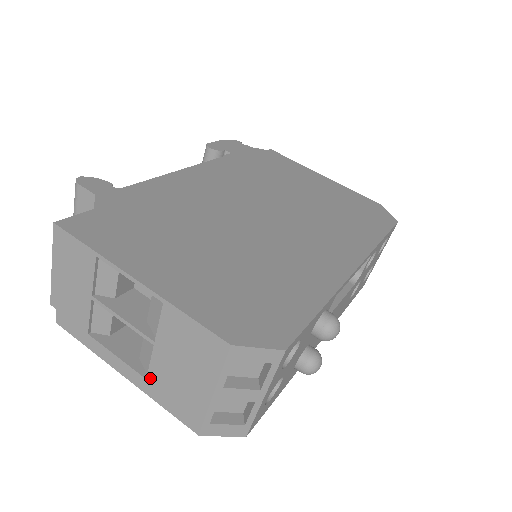
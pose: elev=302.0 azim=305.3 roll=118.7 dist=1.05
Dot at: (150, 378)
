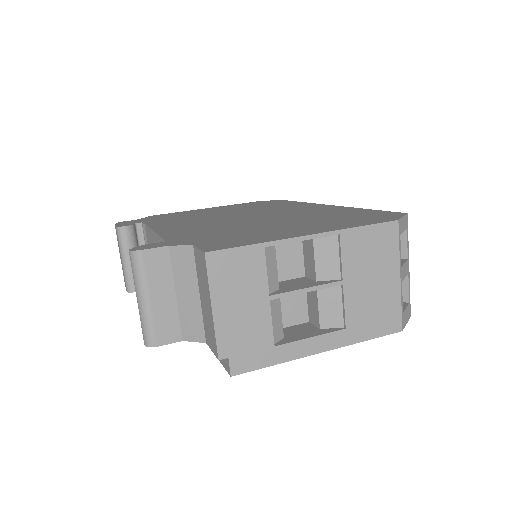
Dot at: (349, 323)
